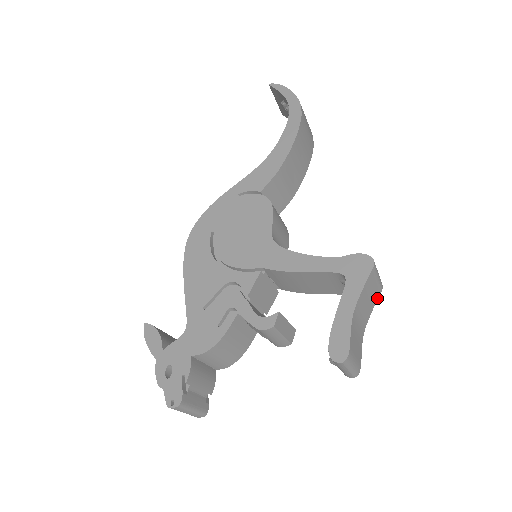
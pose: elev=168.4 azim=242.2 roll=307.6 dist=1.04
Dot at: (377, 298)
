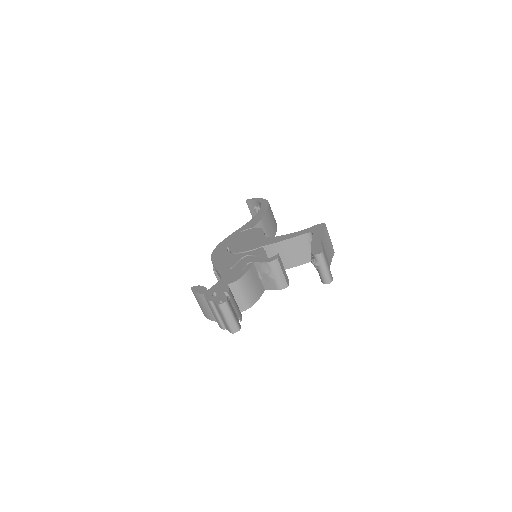
Dot at: (333, 255)
